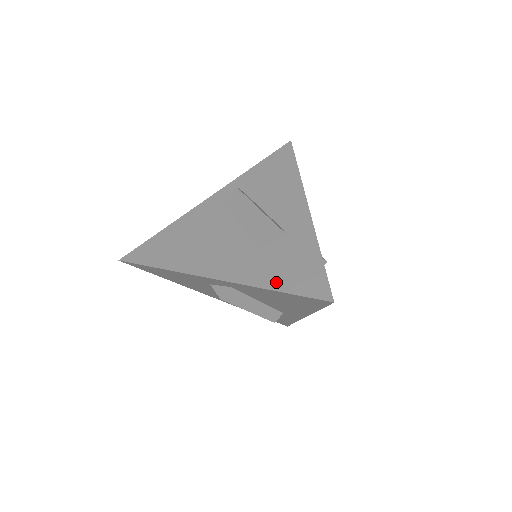
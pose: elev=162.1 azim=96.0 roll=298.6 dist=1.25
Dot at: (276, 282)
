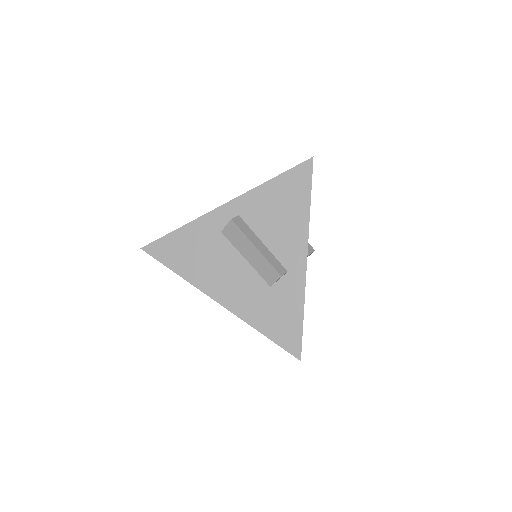
Dot at: occluded
